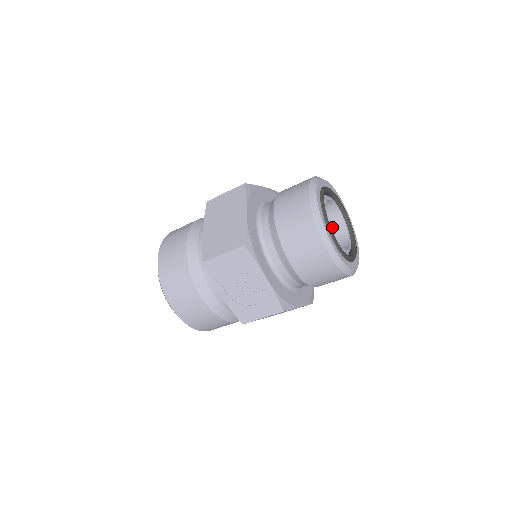
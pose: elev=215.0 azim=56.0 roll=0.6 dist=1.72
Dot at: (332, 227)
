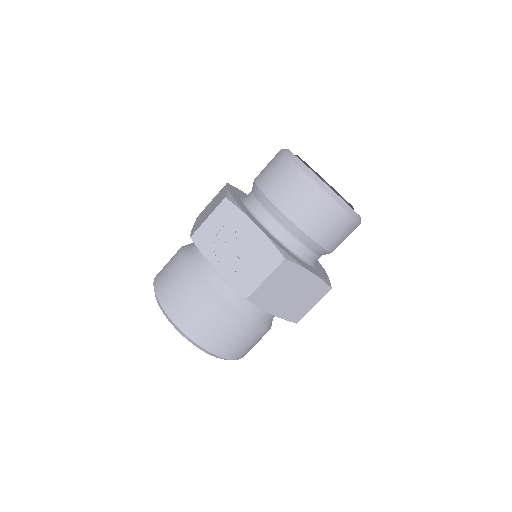
Dot at: occluded
